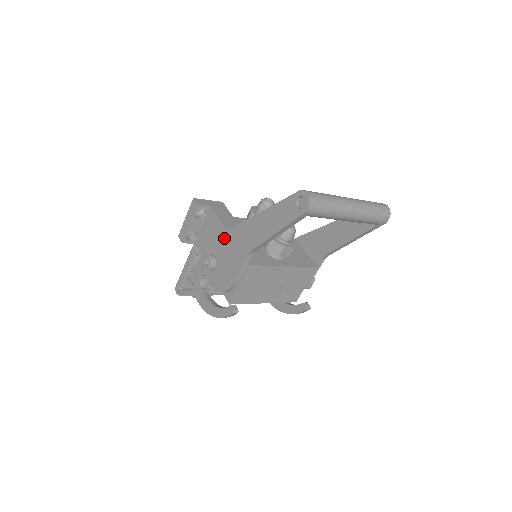
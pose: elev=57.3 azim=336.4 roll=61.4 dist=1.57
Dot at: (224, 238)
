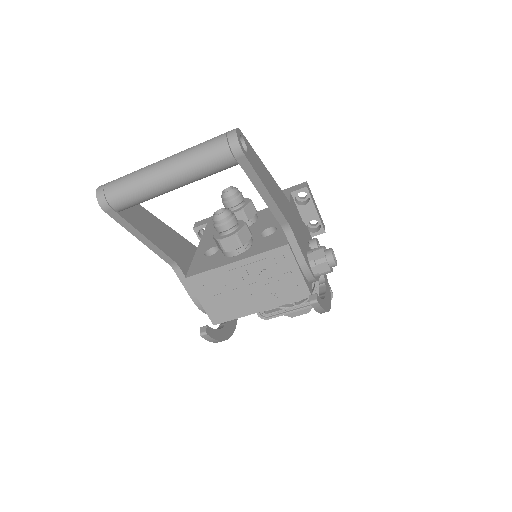
Dot at: occluded
